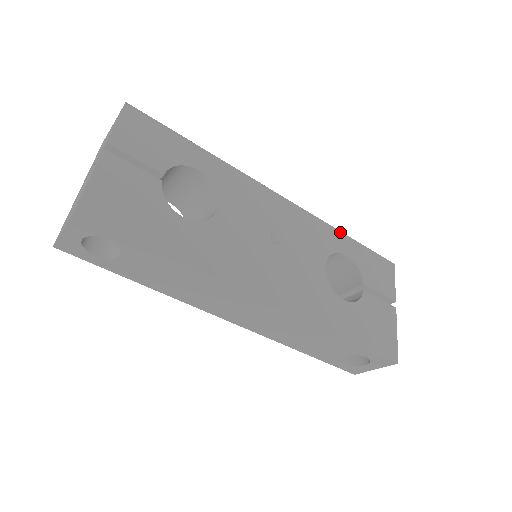
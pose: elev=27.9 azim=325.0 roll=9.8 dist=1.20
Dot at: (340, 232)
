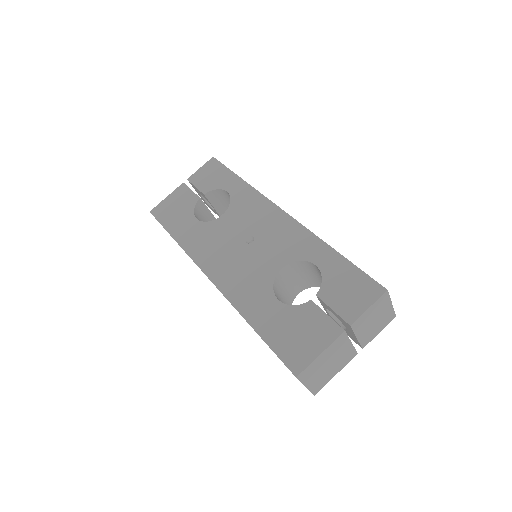
Dot at: (327, 245)
